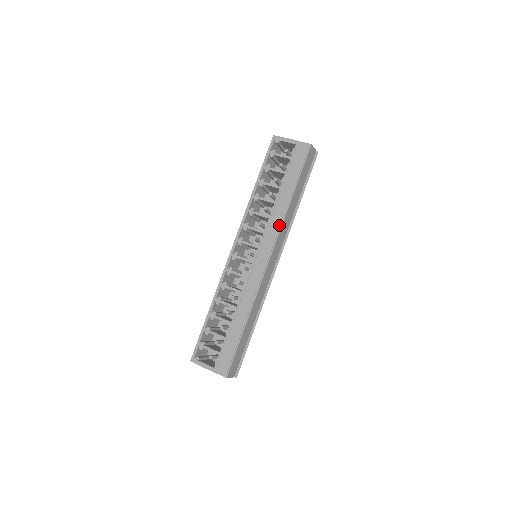
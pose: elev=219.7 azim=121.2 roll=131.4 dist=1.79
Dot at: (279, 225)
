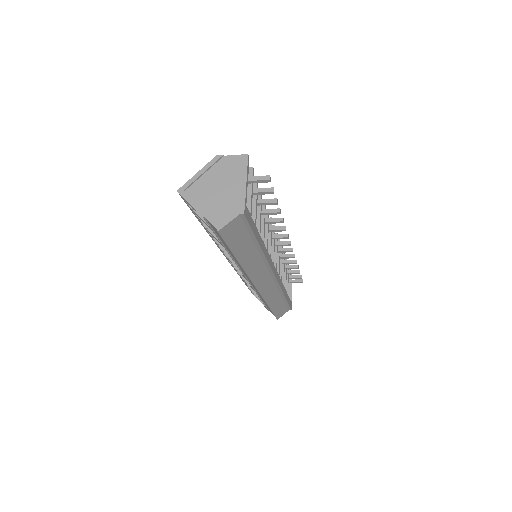
Dot at: occluded
